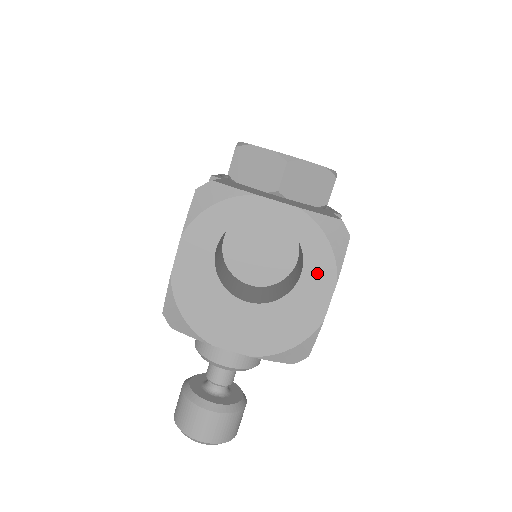
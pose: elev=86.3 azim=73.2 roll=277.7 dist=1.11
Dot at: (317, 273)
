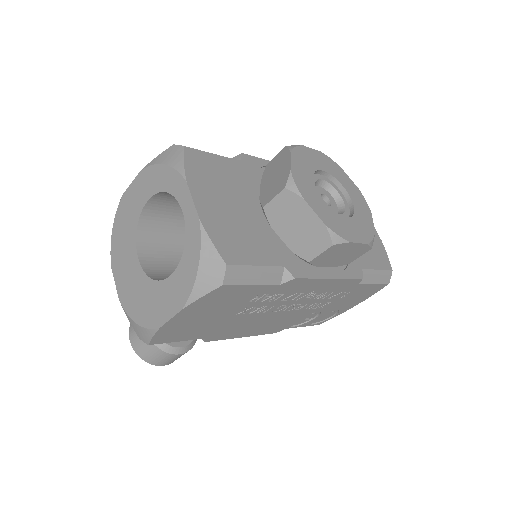
Dot at: (178, 286)
